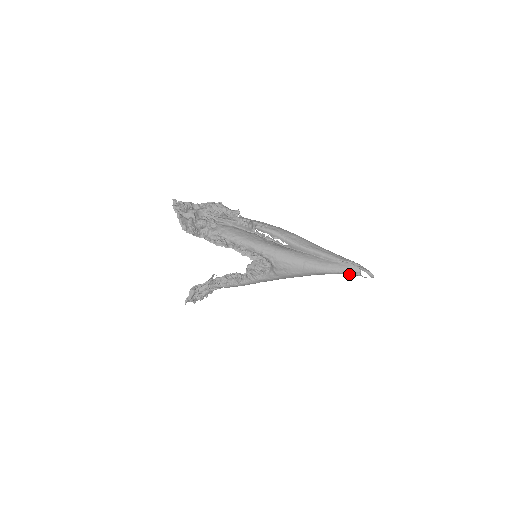
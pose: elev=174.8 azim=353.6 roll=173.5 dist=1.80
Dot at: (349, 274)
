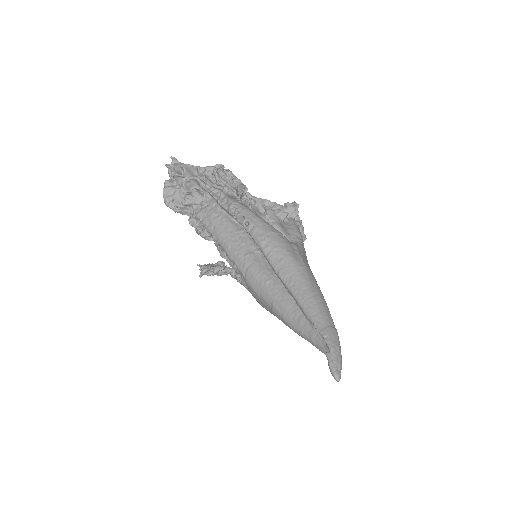
Dot at: occluded
